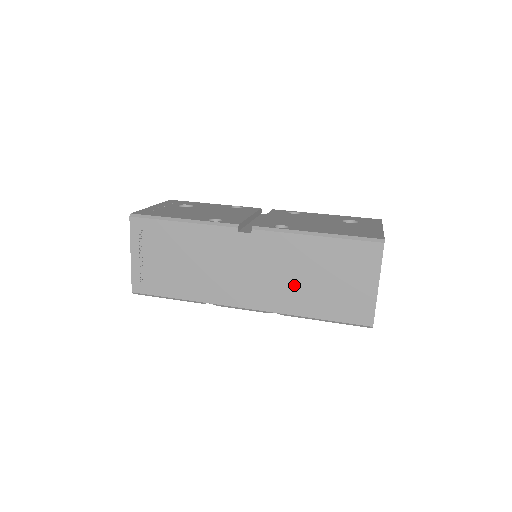
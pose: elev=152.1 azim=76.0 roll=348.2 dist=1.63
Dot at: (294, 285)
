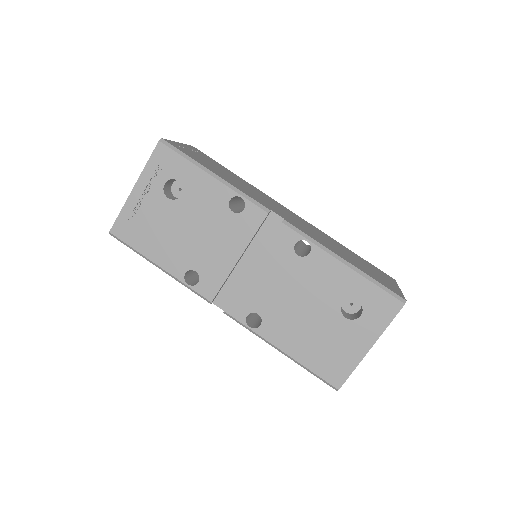
Dot at: occluded
